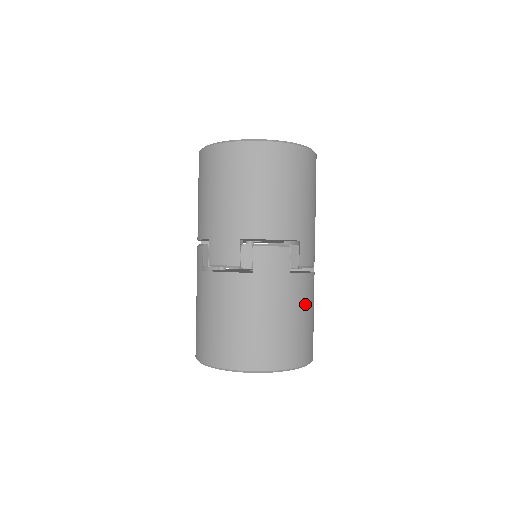
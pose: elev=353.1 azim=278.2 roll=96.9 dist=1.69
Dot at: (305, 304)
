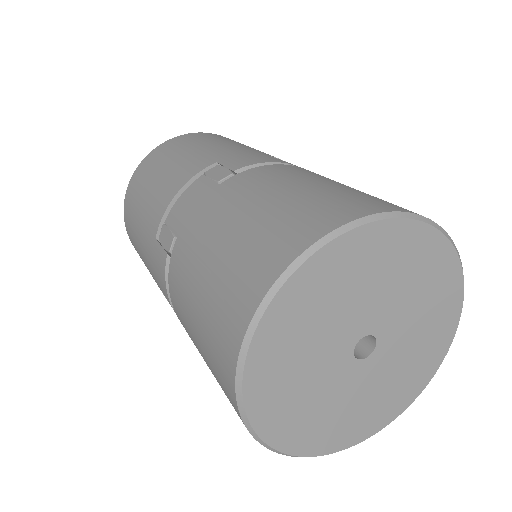
Dot at: occluded
